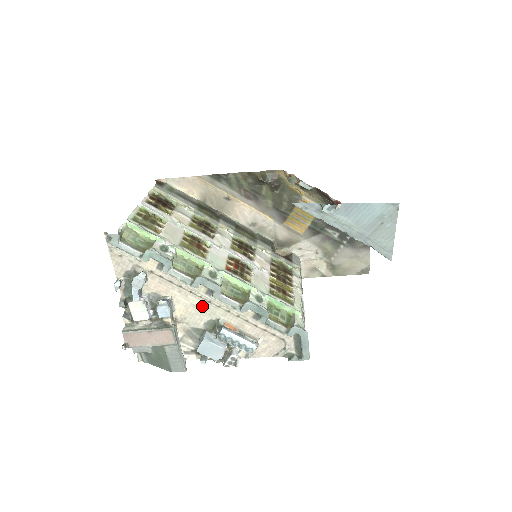
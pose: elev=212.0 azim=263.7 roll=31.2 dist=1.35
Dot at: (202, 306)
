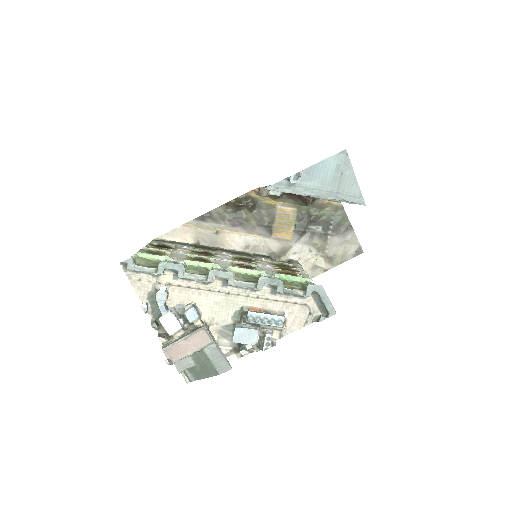
Dot at: (223, 301)
